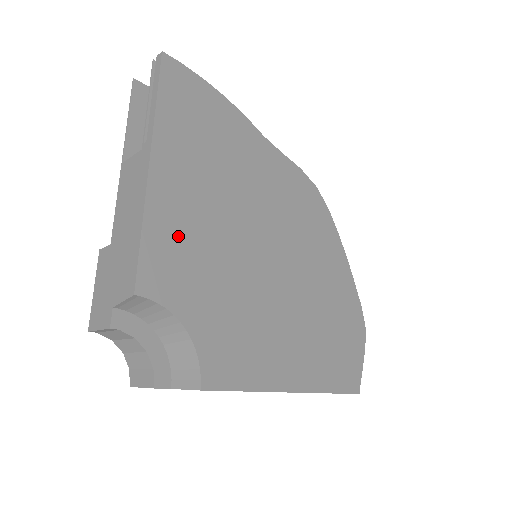
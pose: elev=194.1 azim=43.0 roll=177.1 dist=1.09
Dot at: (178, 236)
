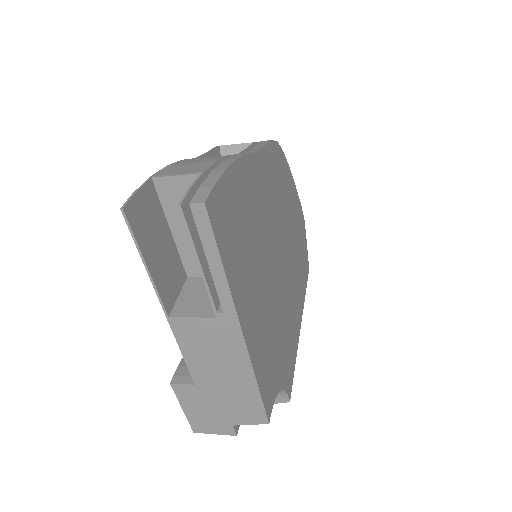
Dot at: (265, 350)
